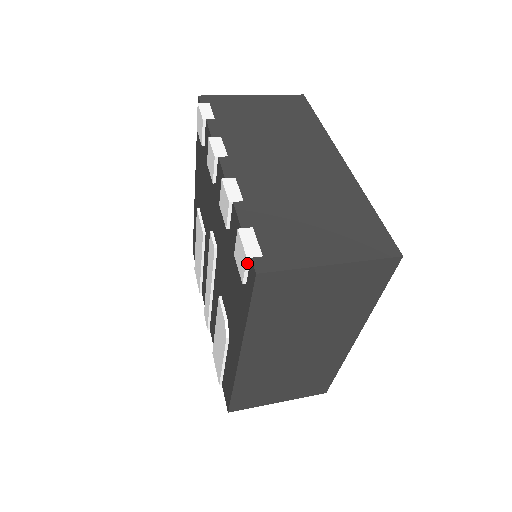
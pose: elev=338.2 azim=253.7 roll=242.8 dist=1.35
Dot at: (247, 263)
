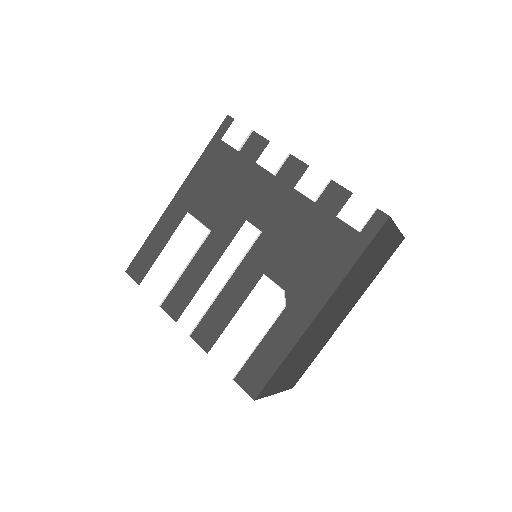
Dot at: (373, 212)
